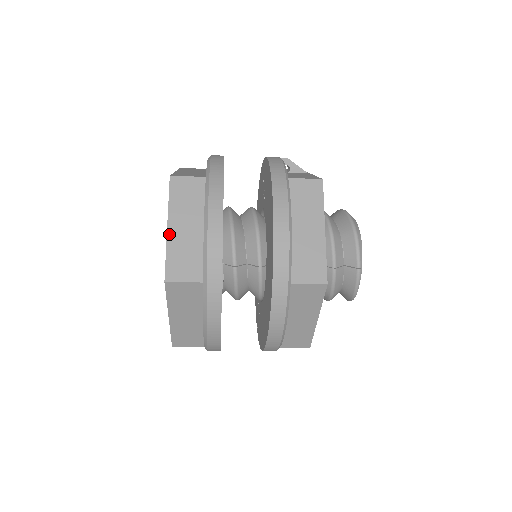
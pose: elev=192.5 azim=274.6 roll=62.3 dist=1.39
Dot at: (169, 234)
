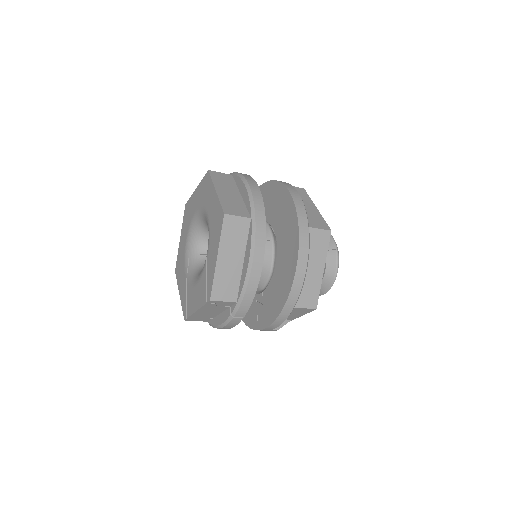
Dot at: (218, 193)
